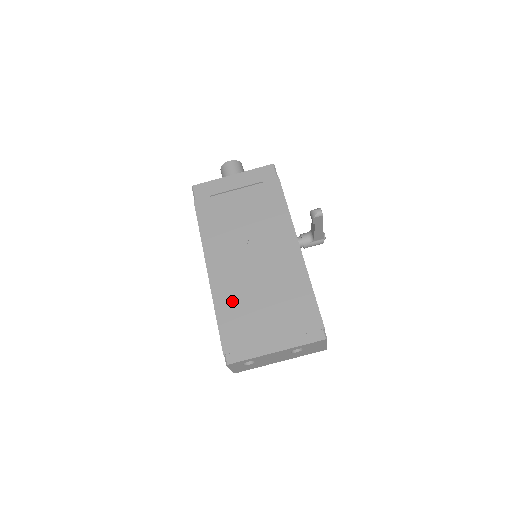
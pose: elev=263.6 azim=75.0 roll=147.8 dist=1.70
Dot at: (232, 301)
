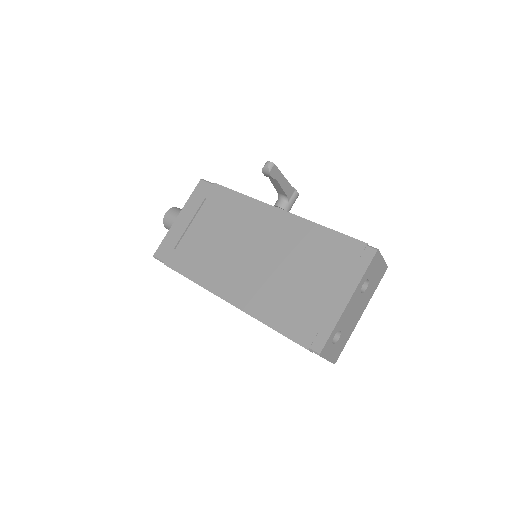
Dot at: (271, 303)
